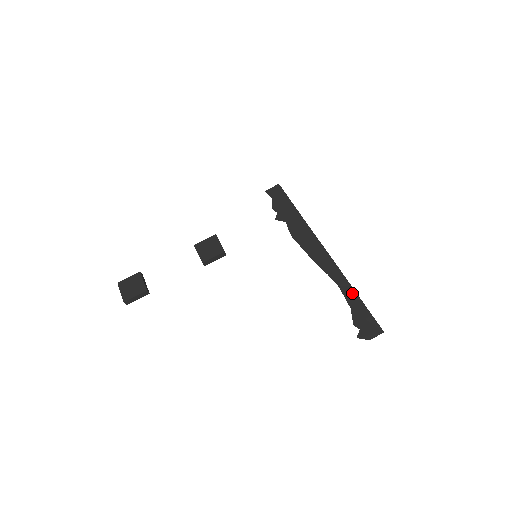
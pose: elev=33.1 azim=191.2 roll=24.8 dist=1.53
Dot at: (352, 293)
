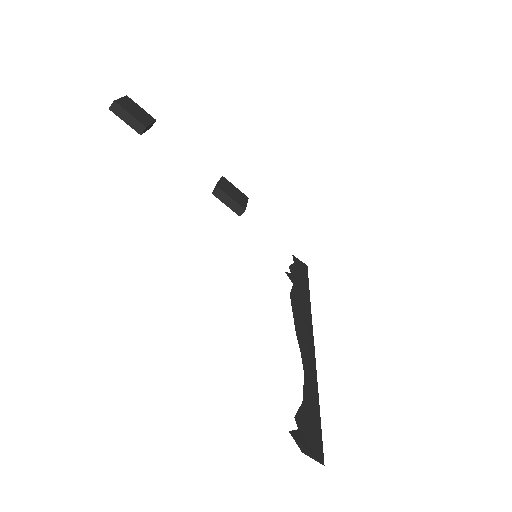
Dot at: (314, 393)
